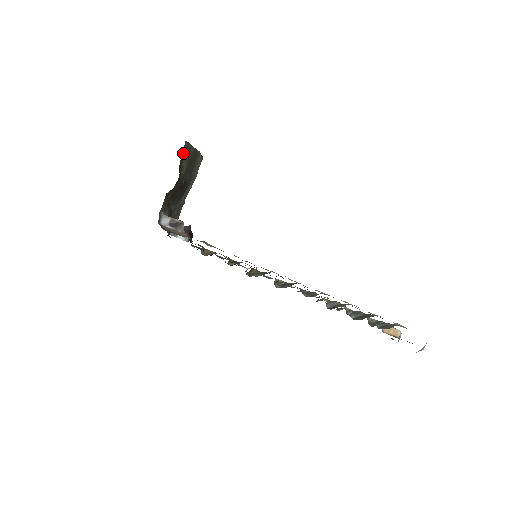
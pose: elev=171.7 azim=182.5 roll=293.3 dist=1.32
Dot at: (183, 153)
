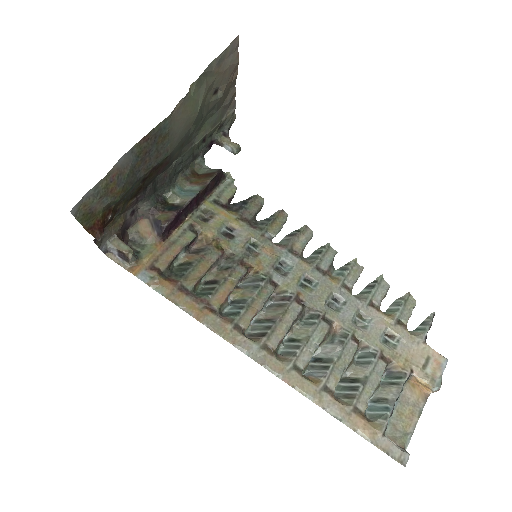
Dot at: (85, 209)
